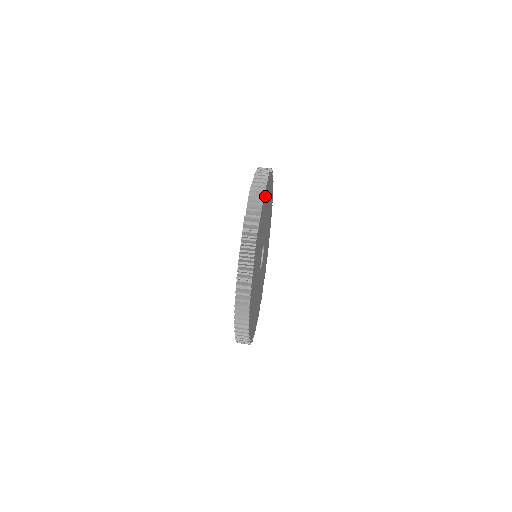
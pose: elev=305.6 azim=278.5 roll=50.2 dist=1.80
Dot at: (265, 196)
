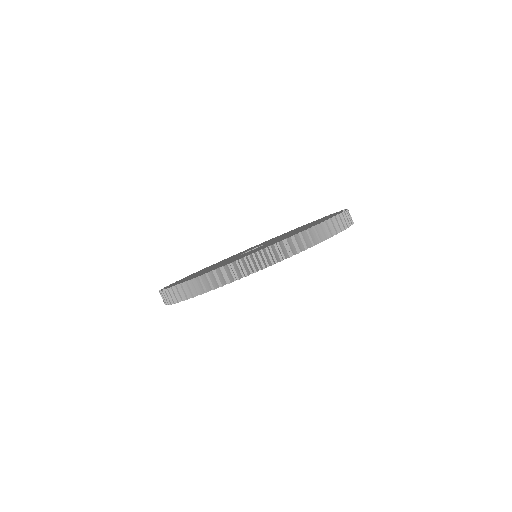
Dot at: occluded
